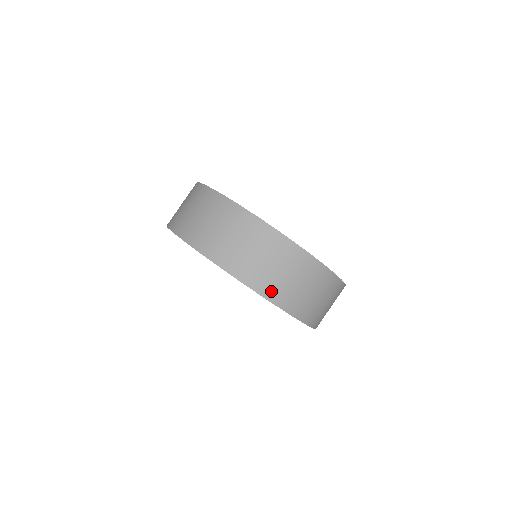
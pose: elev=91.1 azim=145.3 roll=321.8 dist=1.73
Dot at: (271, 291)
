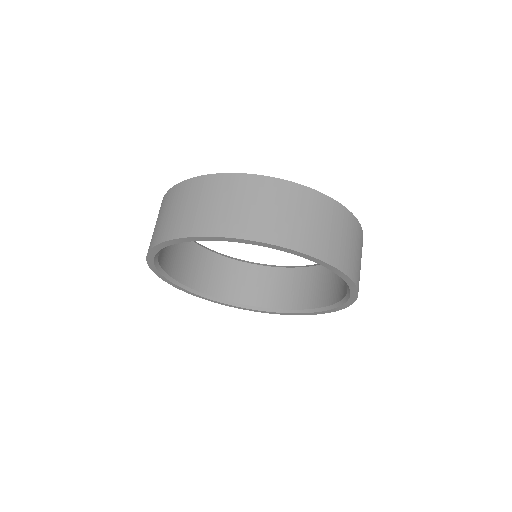
Dot at: (182, 229)
